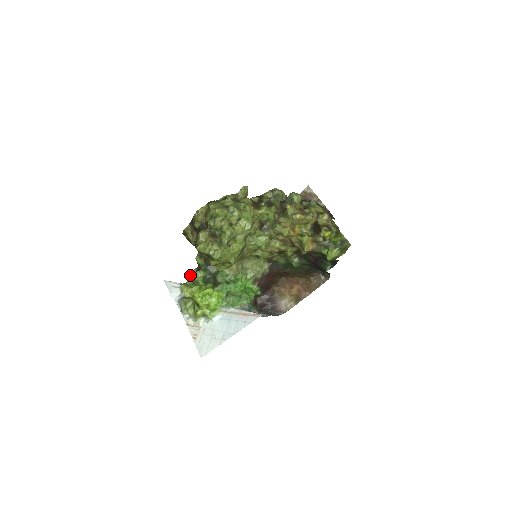
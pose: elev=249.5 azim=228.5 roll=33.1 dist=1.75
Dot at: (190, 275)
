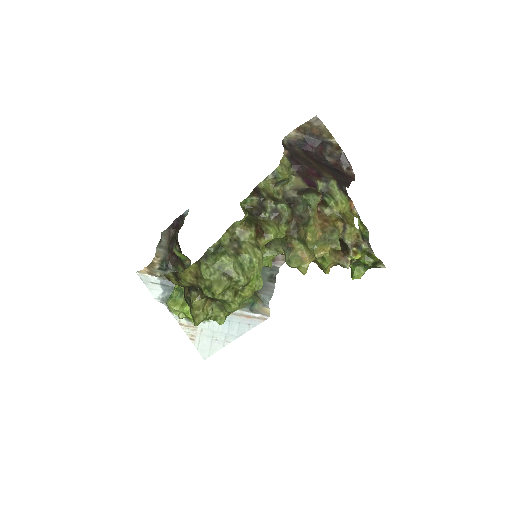
Dot at: (161, 236)
